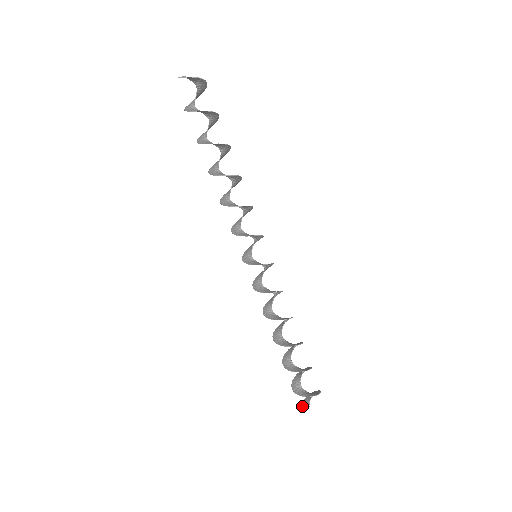
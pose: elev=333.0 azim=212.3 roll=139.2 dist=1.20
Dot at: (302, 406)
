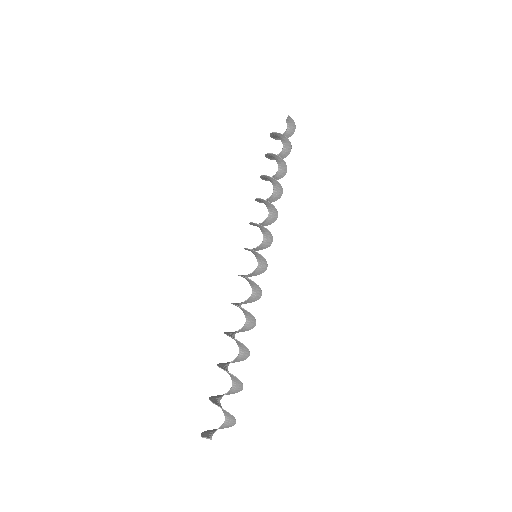
Dot at: (204, 436)
